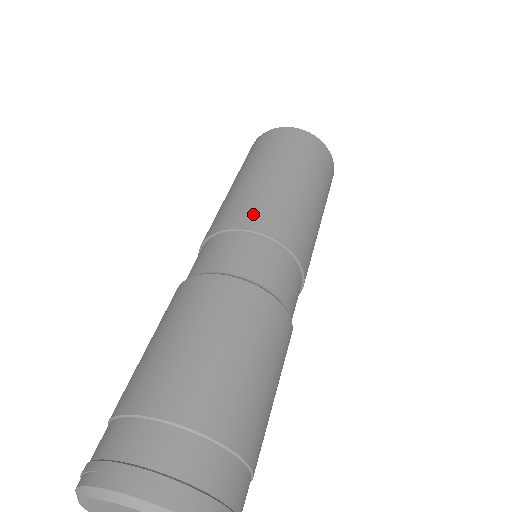
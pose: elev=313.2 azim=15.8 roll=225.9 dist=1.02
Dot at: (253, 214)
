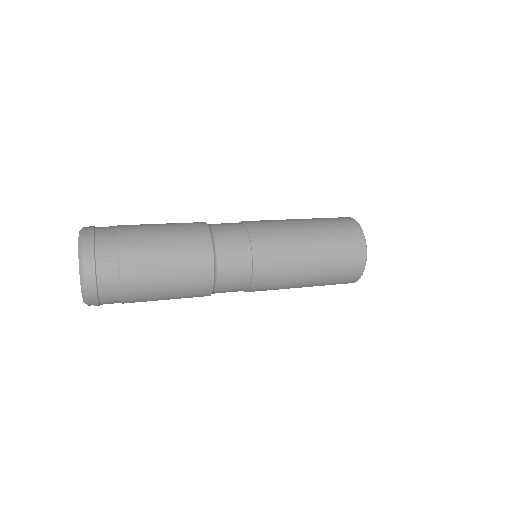
Dot at: occluded
